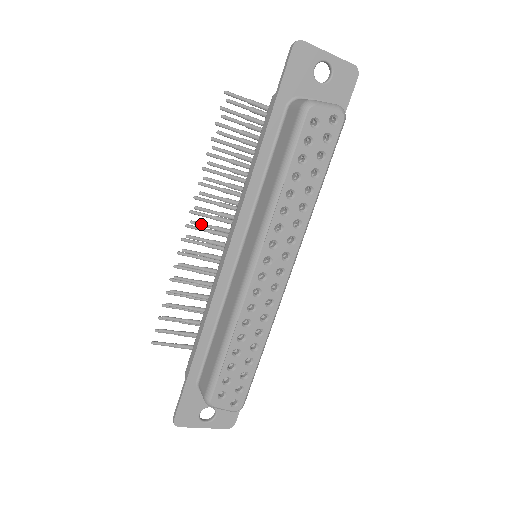
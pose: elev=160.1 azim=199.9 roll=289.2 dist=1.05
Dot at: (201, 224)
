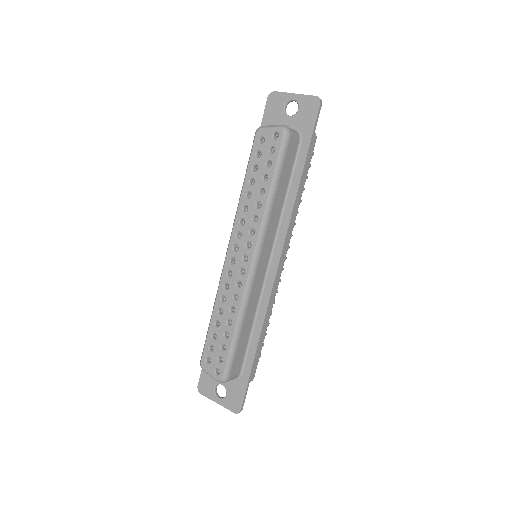
Dot at: occluded
